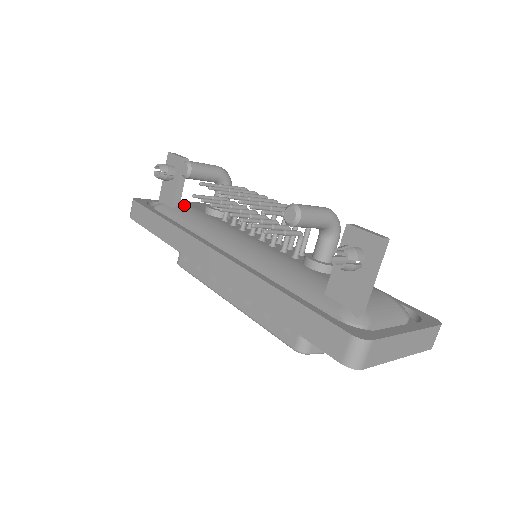
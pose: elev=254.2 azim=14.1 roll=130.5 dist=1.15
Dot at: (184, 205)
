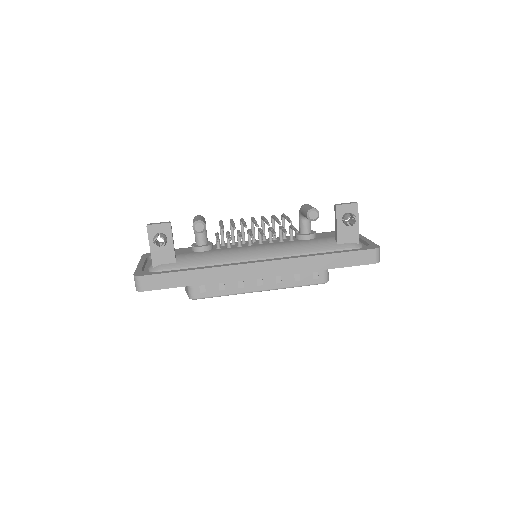
Dot at: (178, 256)
